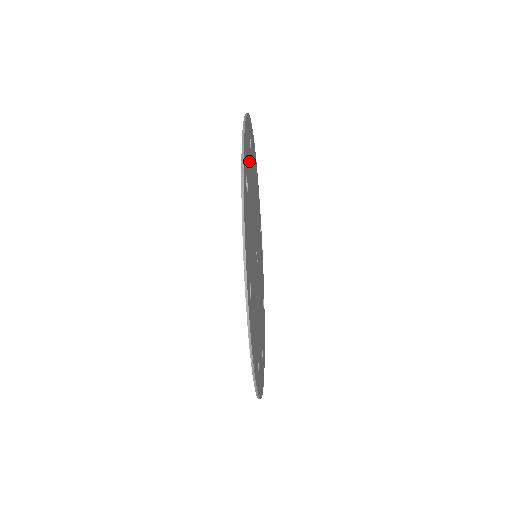
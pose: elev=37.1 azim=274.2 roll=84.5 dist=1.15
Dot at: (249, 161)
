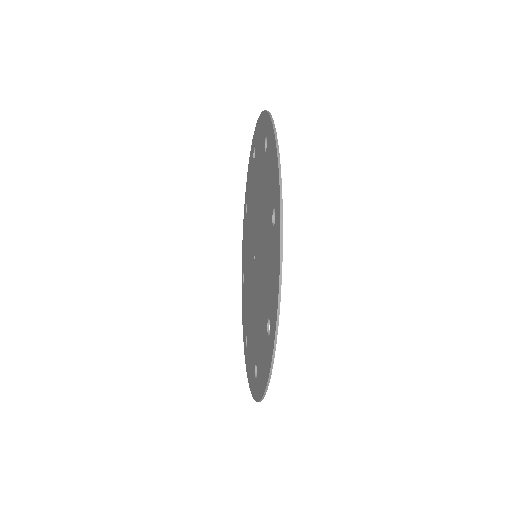
Dot at: occluded
